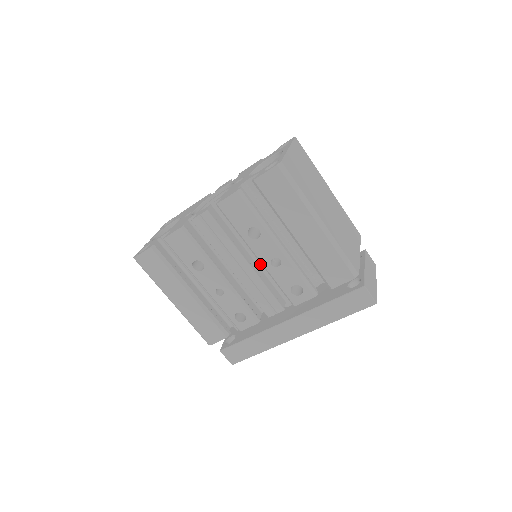
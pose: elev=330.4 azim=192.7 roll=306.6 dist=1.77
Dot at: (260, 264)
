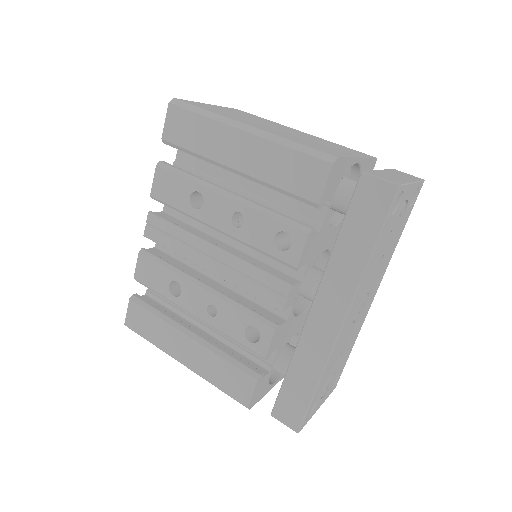
Dot at: (243, 248)
